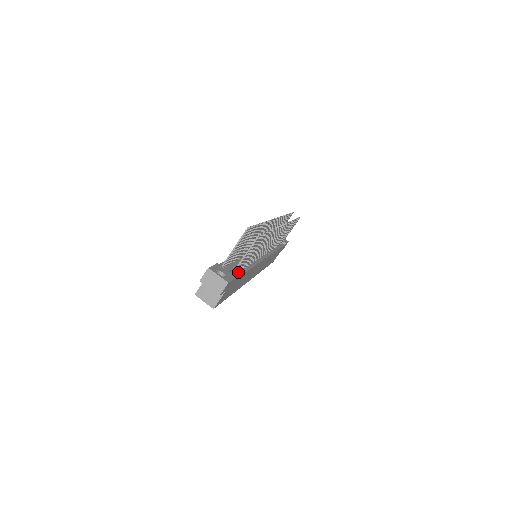
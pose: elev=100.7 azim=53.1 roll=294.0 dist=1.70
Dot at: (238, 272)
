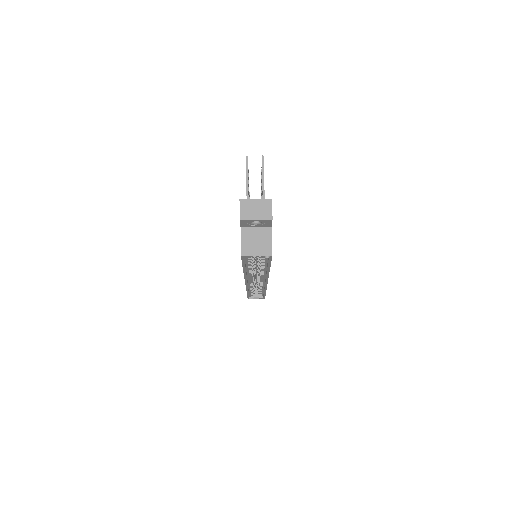
Dot at: occluded
